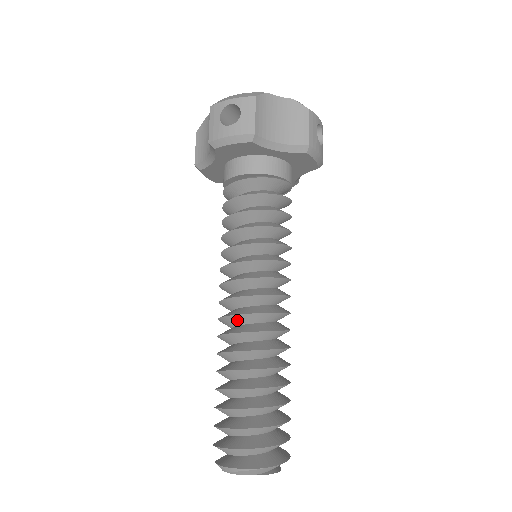
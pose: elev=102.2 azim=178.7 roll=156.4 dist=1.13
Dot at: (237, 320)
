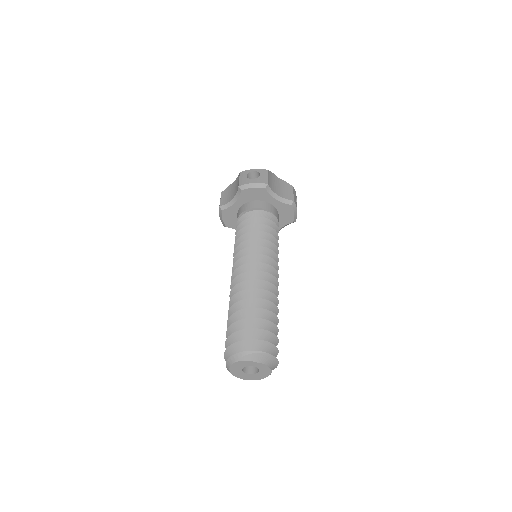
Dot at: (248, 277)
